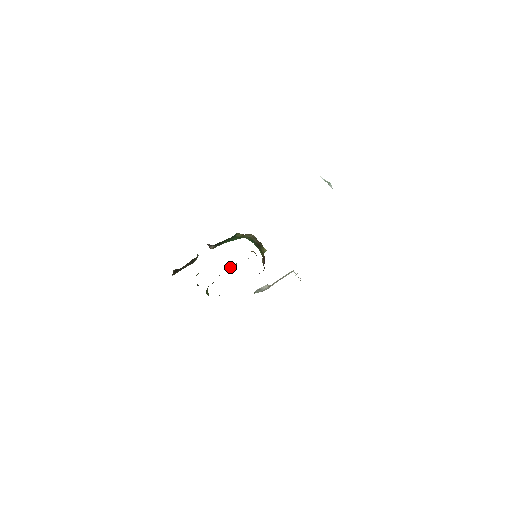
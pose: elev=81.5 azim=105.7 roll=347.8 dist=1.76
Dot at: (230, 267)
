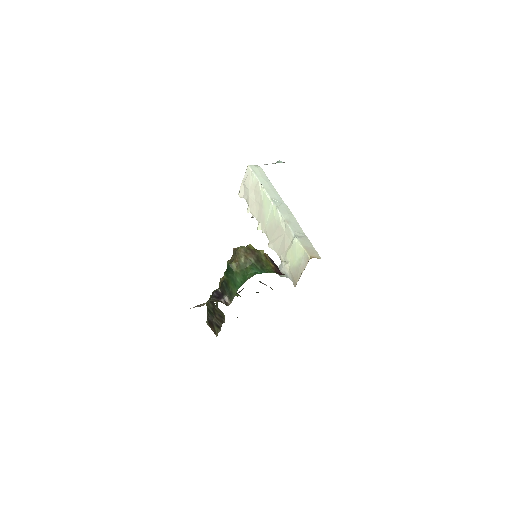
Dot at: occluded
